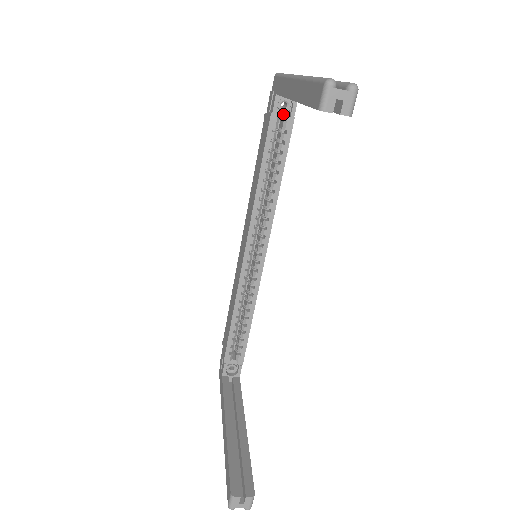
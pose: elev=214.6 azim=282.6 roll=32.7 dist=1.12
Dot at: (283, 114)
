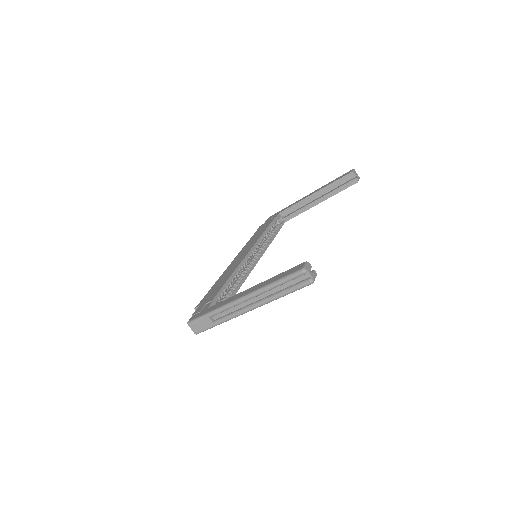
Dot at: (277, 223)
